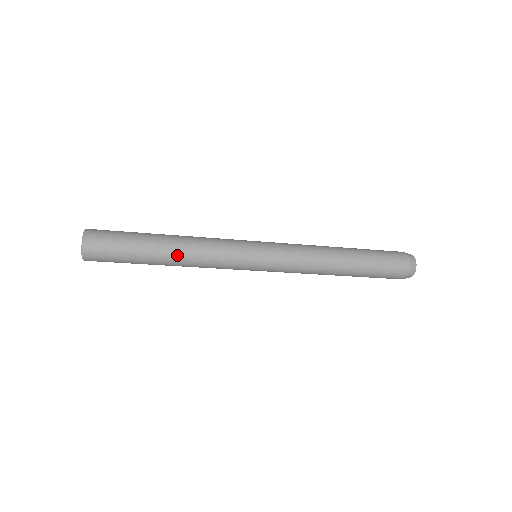
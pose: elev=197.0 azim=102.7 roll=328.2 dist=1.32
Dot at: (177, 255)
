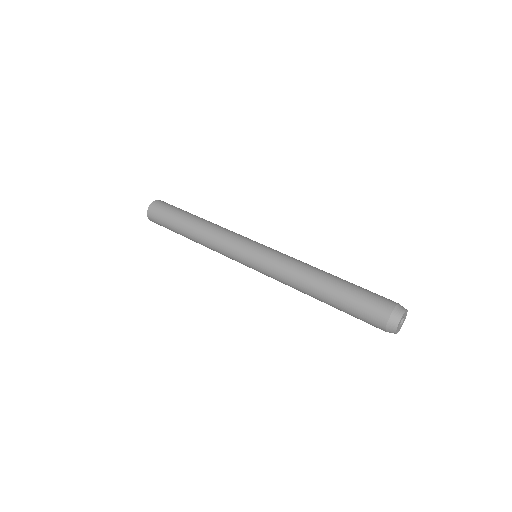
Dot at: occluded
